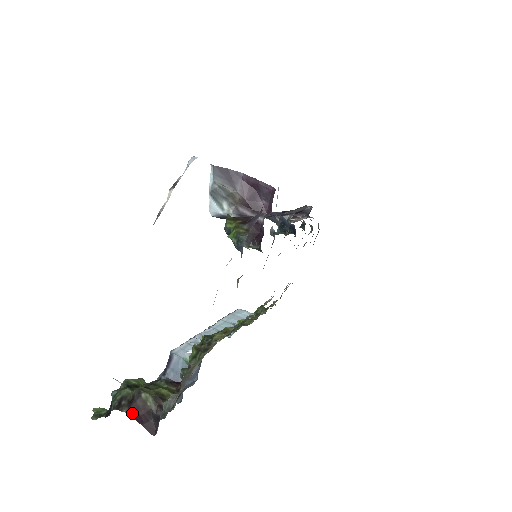
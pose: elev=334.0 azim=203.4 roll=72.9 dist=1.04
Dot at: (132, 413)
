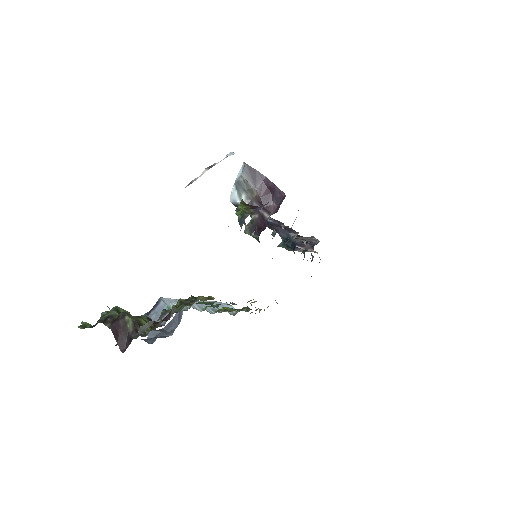
Dot at: (113, 329)
